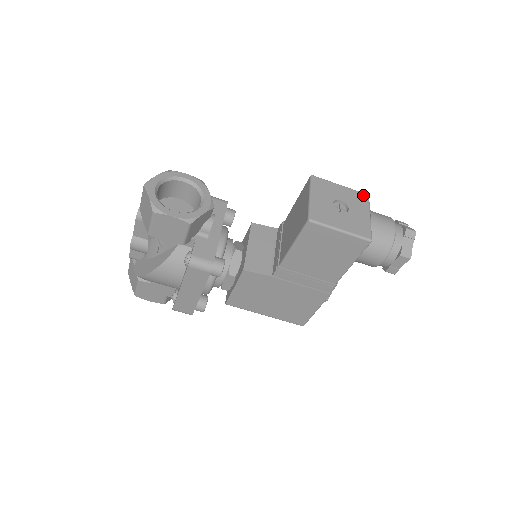
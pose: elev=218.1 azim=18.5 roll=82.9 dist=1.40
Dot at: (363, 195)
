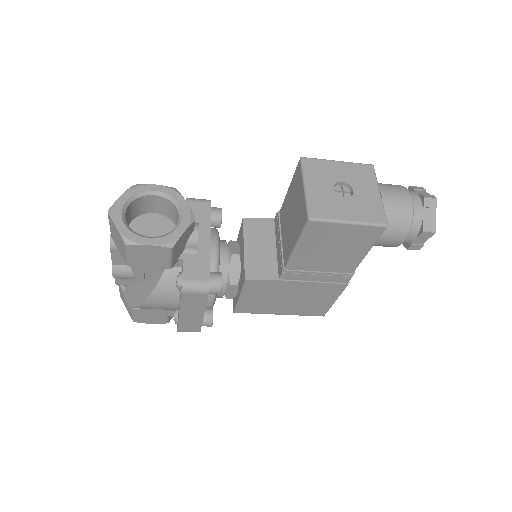
Dot at: (367, 167)
